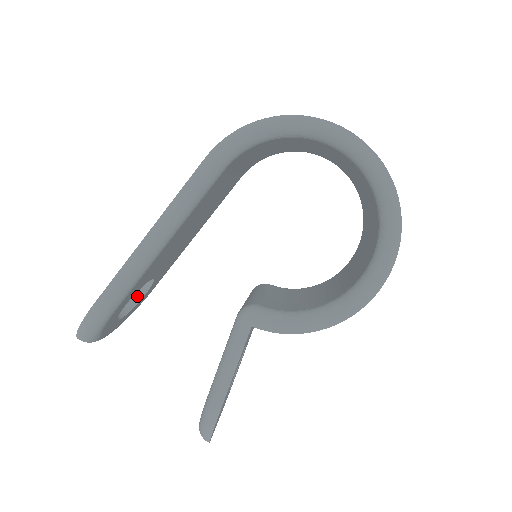
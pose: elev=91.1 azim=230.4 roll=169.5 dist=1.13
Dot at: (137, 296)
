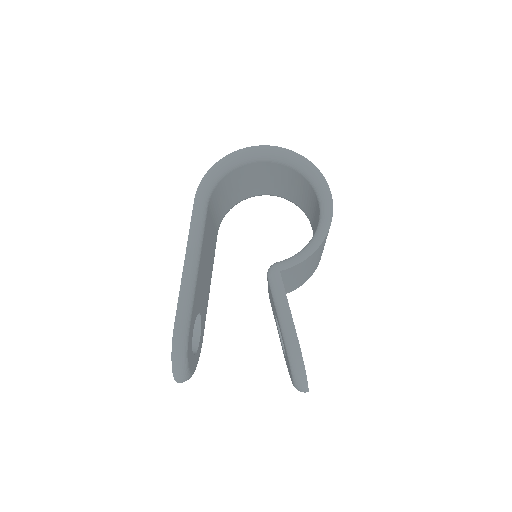
Dot at: (195, 342)
